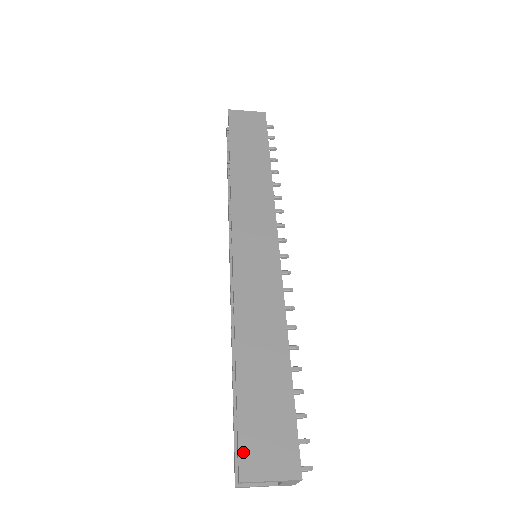
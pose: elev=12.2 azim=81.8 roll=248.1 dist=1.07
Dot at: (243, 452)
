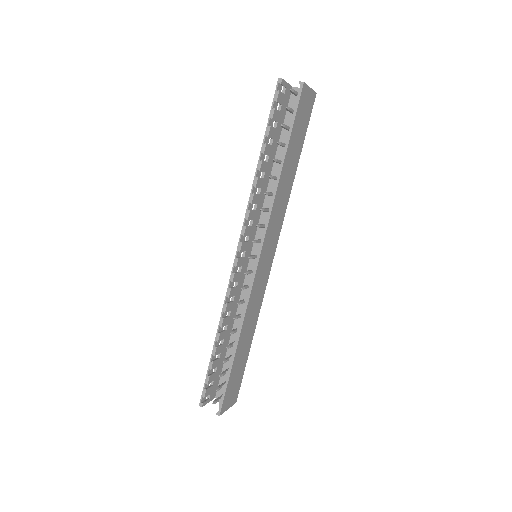
Dot at: (225, 401)
